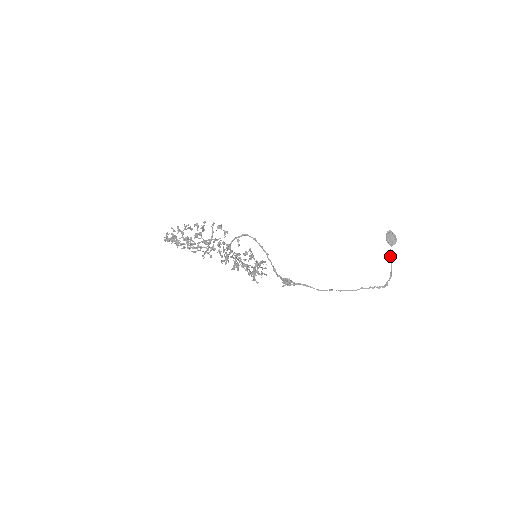
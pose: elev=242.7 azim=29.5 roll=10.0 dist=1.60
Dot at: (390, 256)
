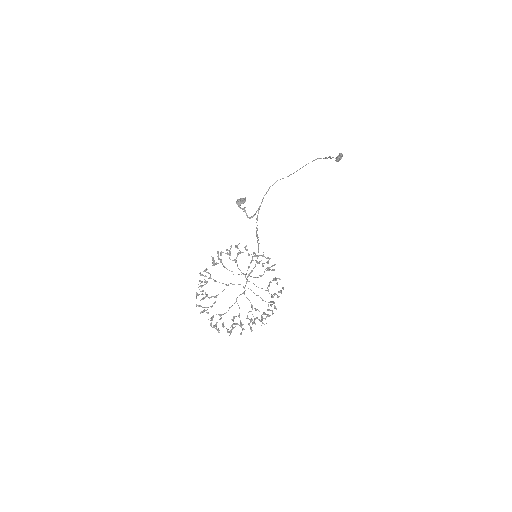
Dot at: occluded
